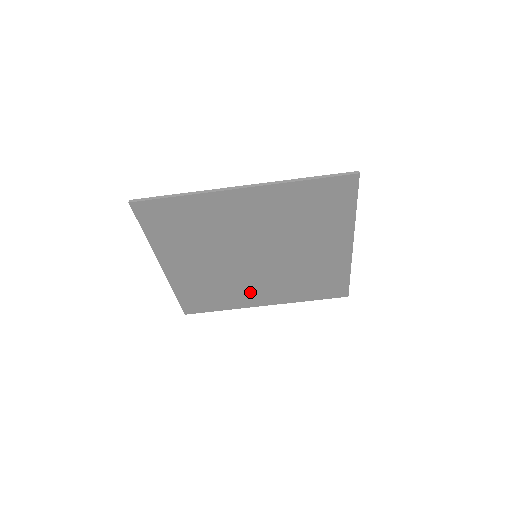
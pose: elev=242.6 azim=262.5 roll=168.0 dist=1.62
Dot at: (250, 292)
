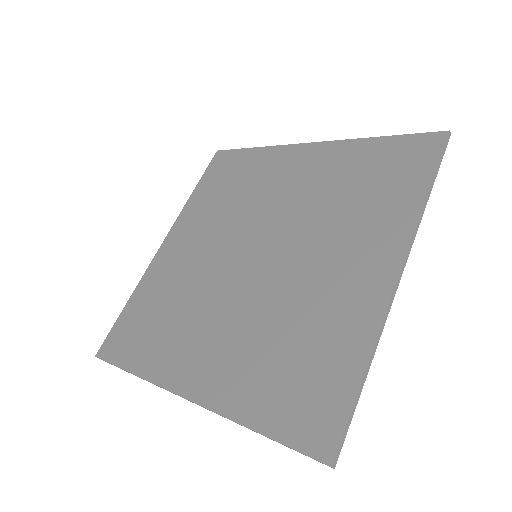
Dot at: (333, 289)
